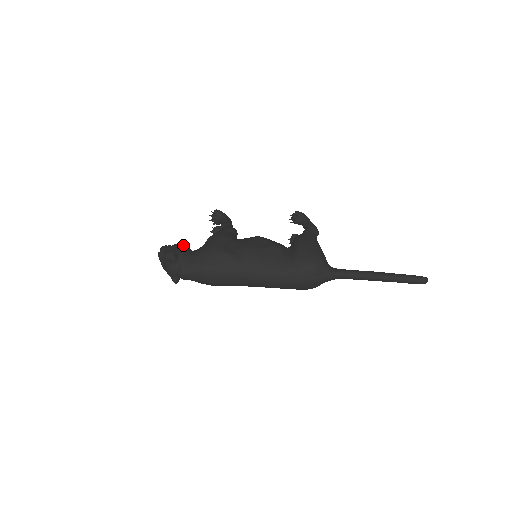
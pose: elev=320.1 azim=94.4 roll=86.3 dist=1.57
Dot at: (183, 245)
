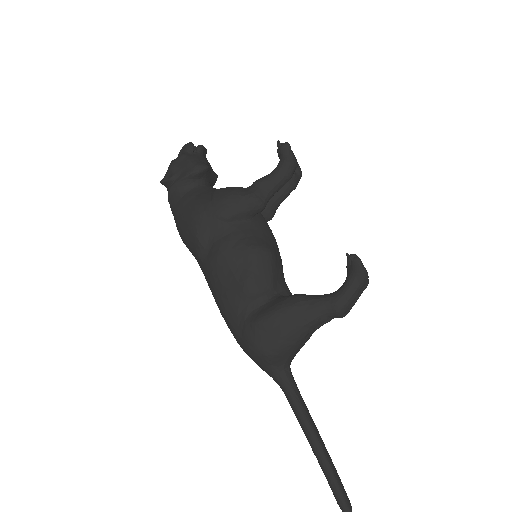
Dot at: (187, 173)
